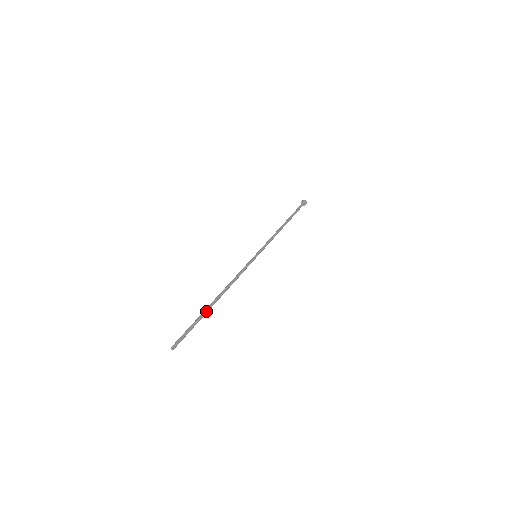
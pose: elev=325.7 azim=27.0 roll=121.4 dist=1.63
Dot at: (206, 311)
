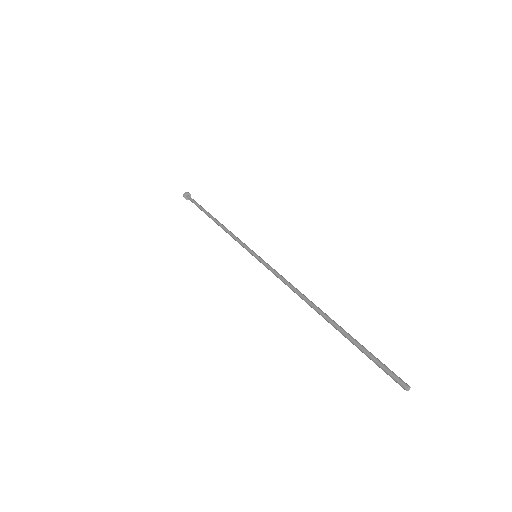
Dot at: occluded
